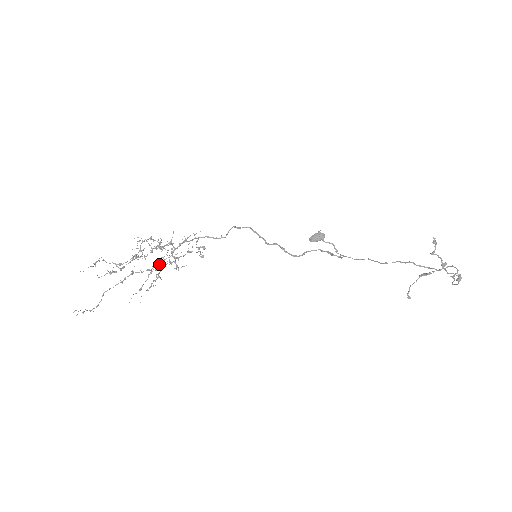
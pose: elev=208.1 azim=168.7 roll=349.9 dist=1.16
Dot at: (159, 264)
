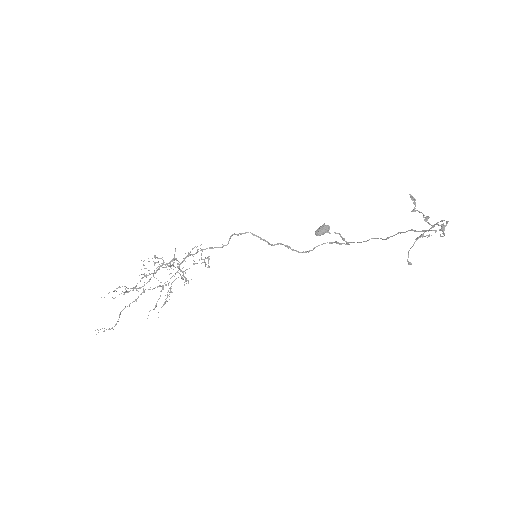
Dot at: occluded
